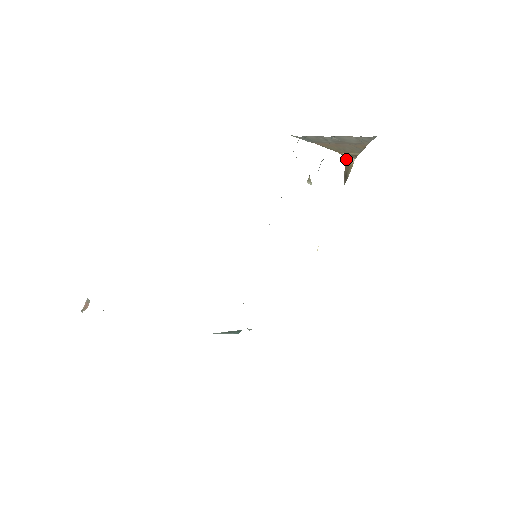
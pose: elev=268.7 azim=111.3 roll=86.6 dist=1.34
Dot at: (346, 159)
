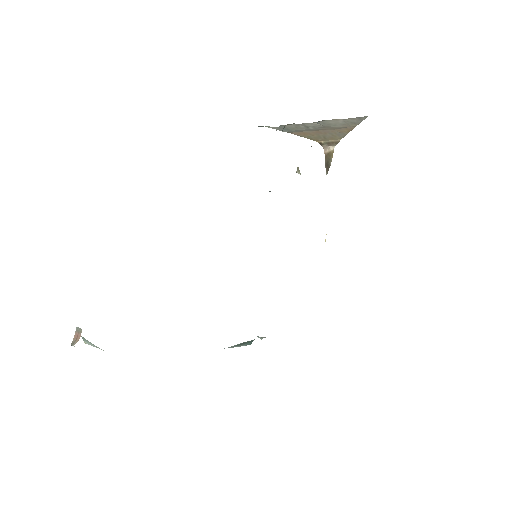
Dot at: (325, 147)
